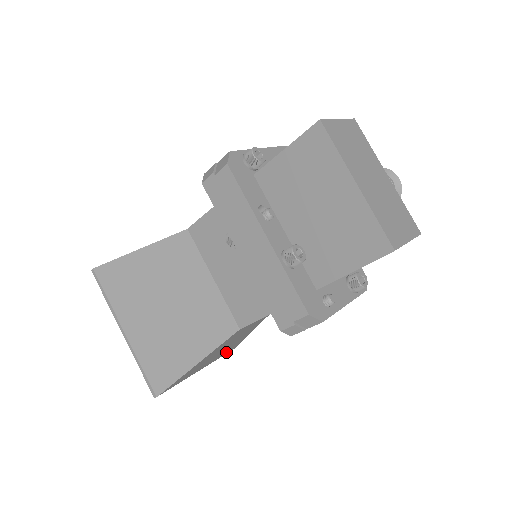
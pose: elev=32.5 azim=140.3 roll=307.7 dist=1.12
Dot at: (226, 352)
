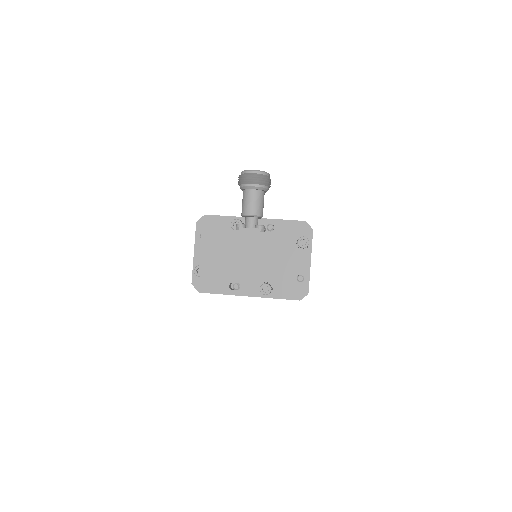
Dot at: occluded
